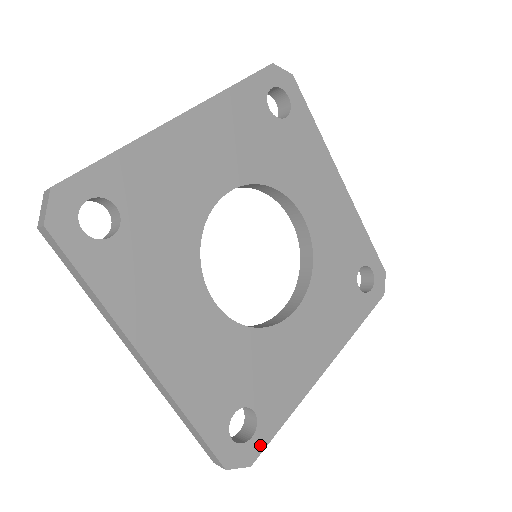
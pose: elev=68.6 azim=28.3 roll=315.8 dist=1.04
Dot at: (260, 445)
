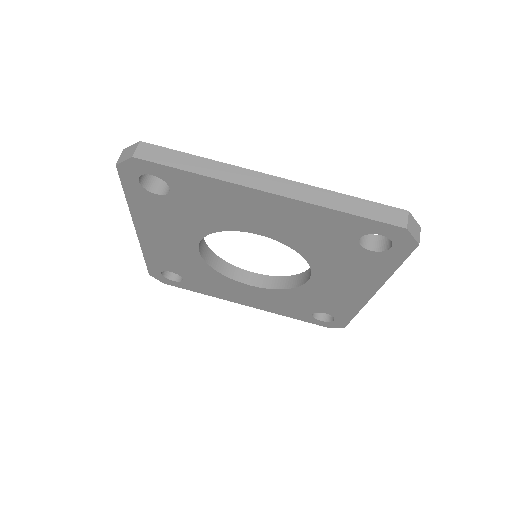
Dot at: (175, 285)
